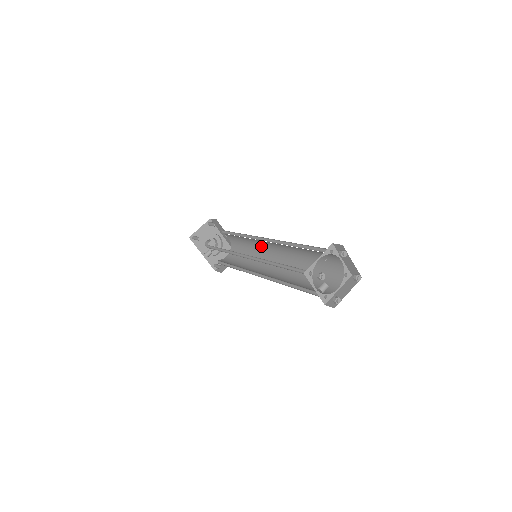
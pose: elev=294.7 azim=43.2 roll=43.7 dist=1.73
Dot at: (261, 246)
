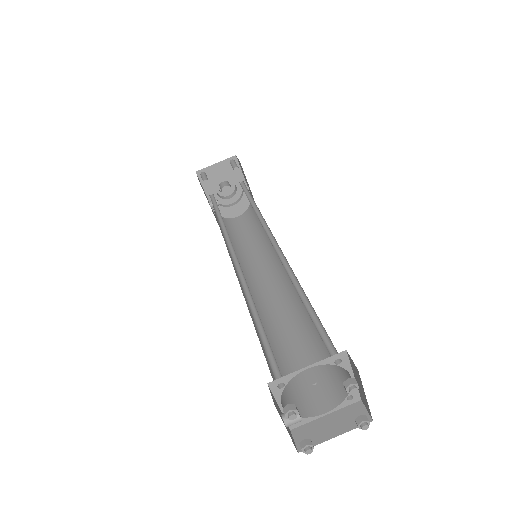
Dot at: occluded
